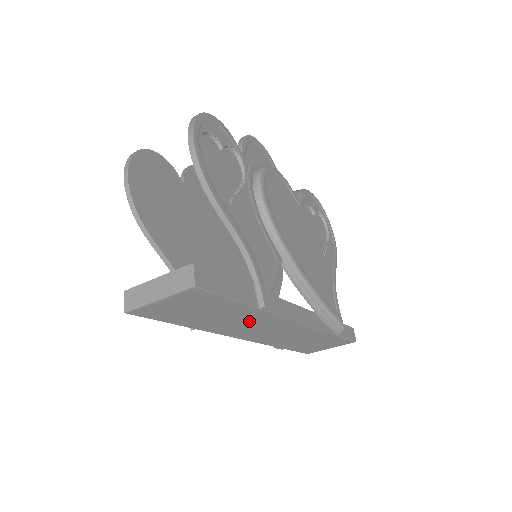
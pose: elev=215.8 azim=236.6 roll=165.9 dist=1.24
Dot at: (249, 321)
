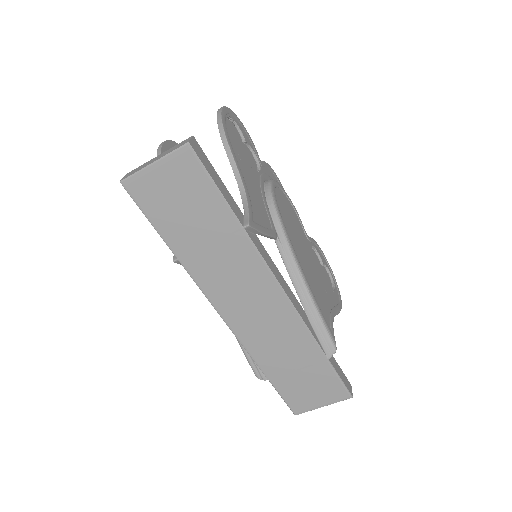
Dot at: (232, 261)
